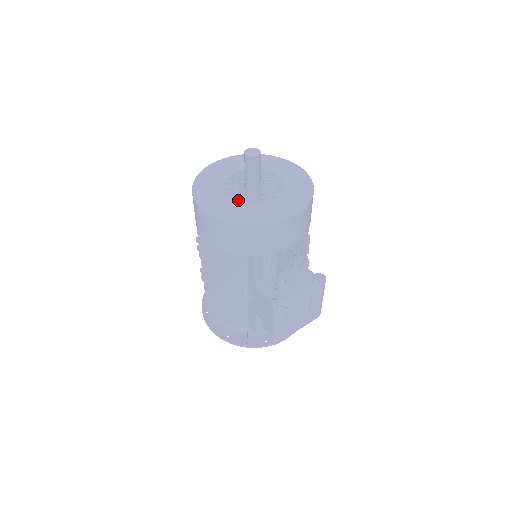
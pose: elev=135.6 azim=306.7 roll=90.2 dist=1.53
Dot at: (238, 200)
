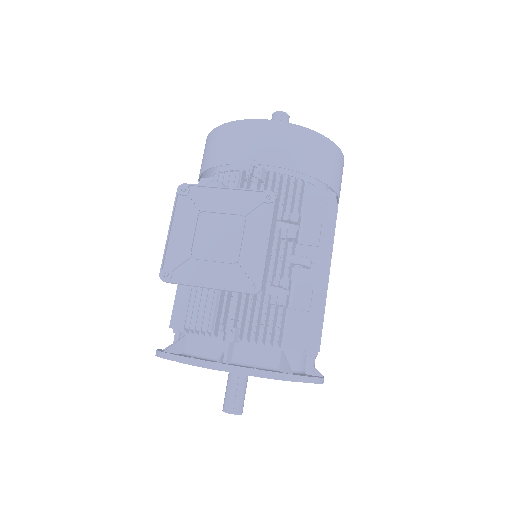
Dot at: occluded
